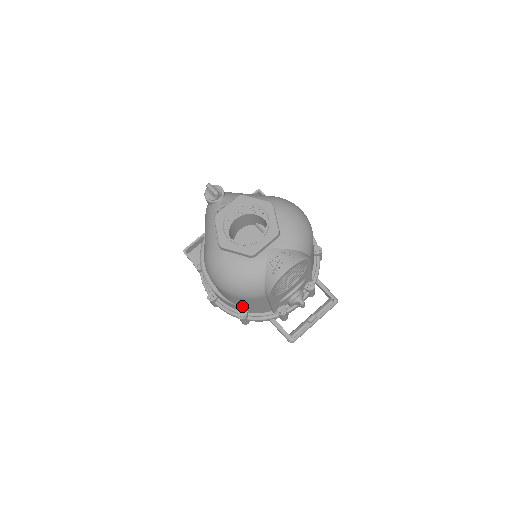
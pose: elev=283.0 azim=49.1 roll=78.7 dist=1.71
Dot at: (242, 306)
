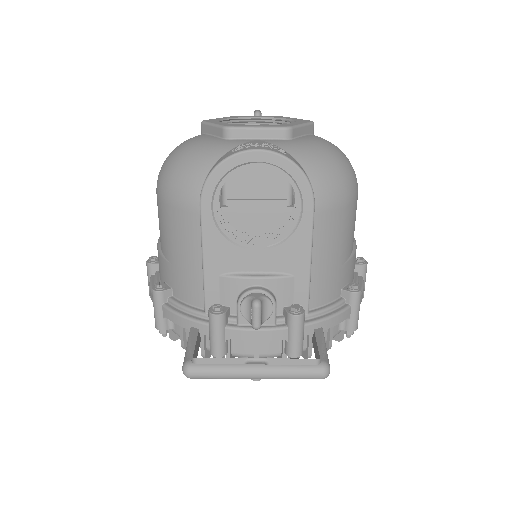
Dot at: (168, 257)
